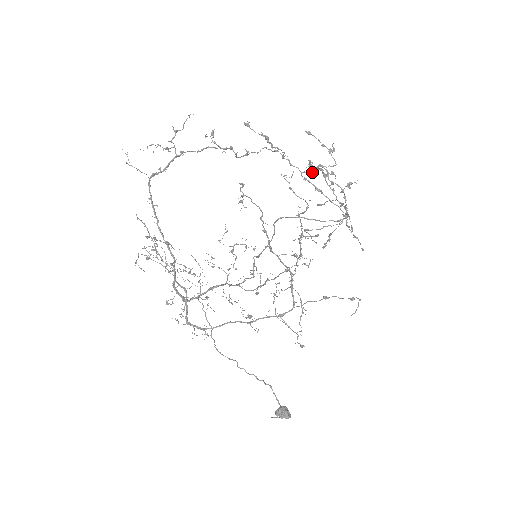
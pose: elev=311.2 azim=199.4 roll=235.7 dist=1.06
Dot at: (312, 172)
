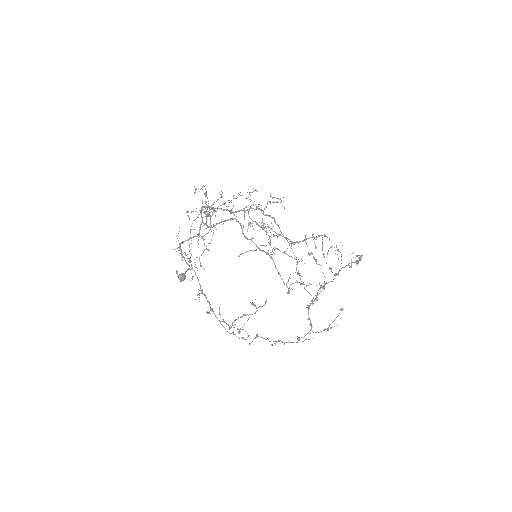
Dot at: occluded
